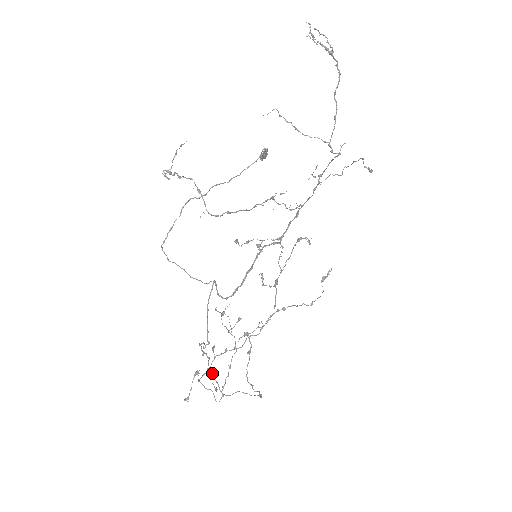
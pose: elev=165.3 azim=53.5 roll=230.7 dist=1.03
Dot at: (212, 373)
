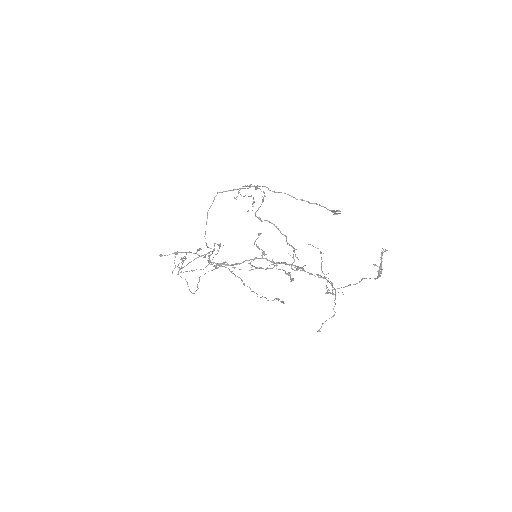
Dot at: occluded
